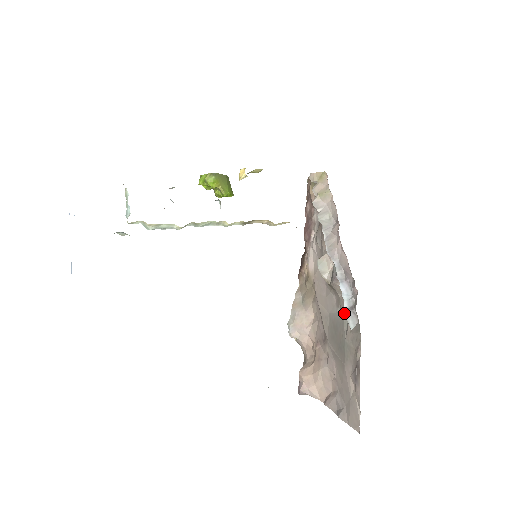
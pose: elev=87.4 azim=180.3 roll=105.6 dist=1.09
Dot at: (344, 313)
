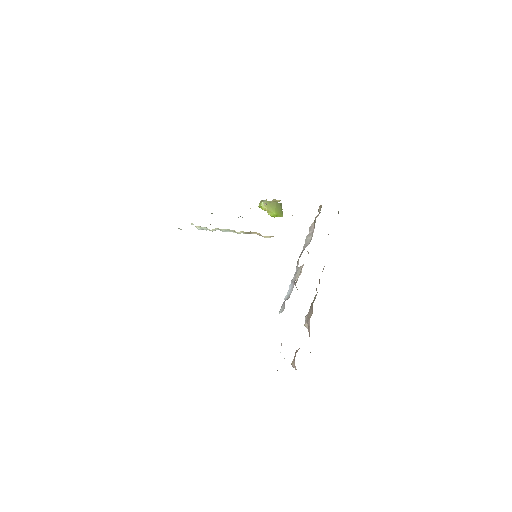
Dot at: occluded
